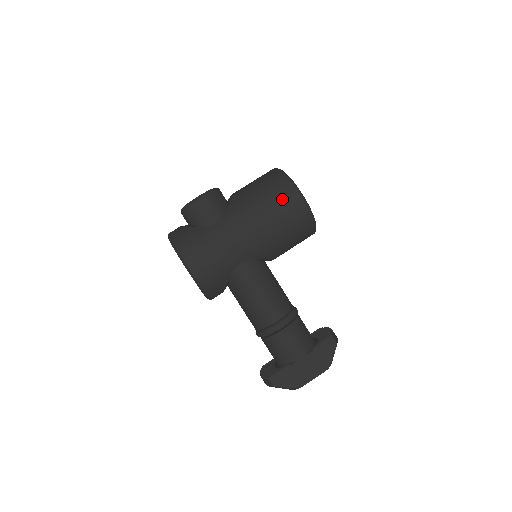
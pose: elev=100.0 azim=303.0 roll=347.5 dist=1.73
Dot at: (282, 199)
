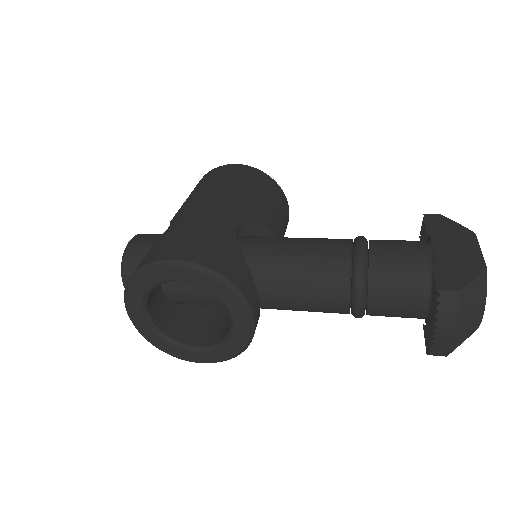
Dot at: (217, 175)
